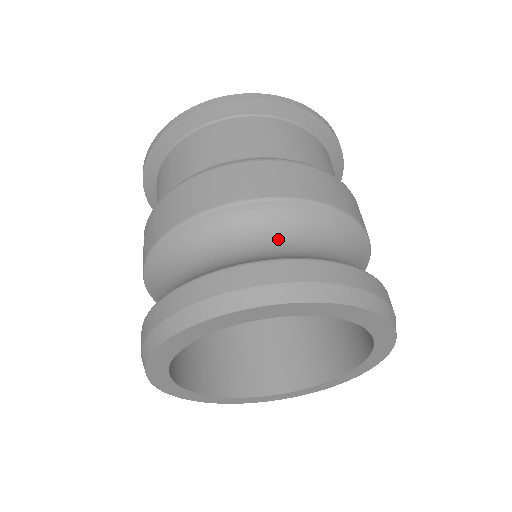
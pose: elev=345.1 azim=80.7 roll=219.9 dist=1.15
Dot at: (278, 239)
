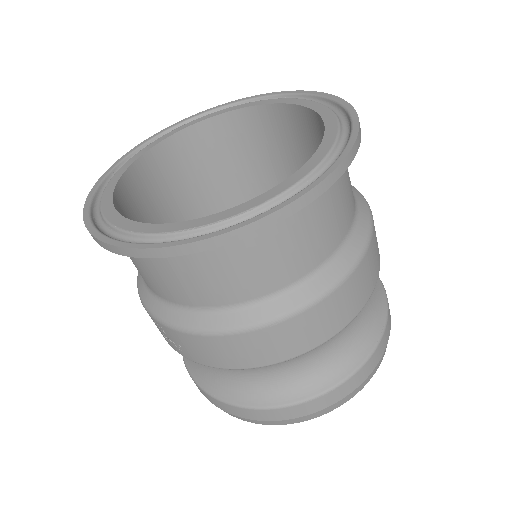
Dot at: (330, 347)
